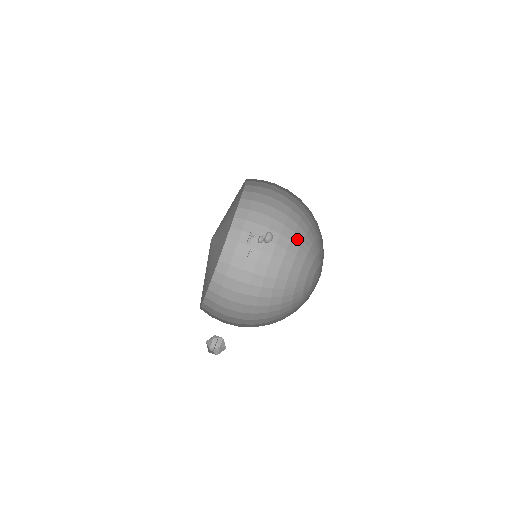
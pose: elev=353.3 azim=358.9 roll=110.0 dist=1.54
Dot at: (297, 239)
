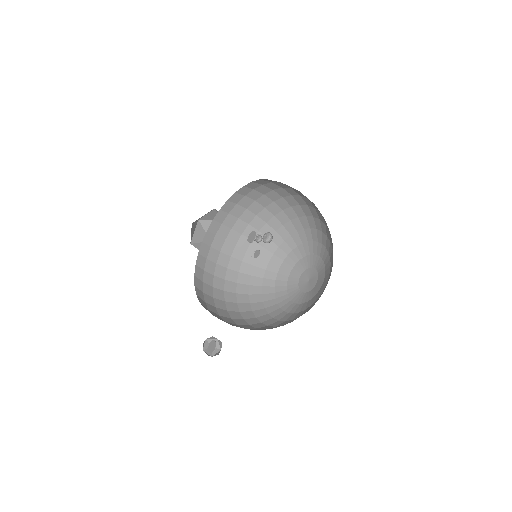
Dot at: (277, 238)
